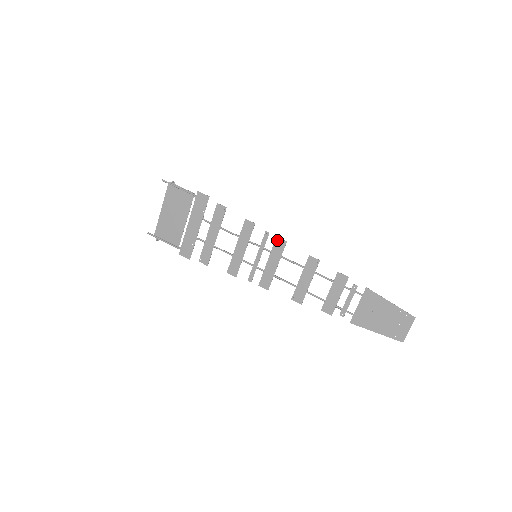
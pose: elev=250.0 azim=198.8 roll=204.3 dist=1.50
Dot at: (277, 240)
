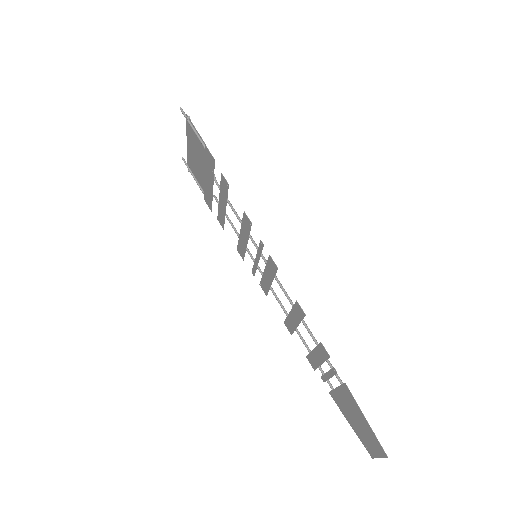
Dot at: (270, 258)
